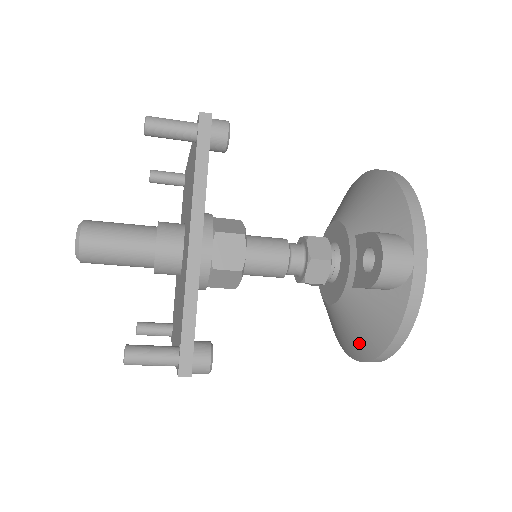
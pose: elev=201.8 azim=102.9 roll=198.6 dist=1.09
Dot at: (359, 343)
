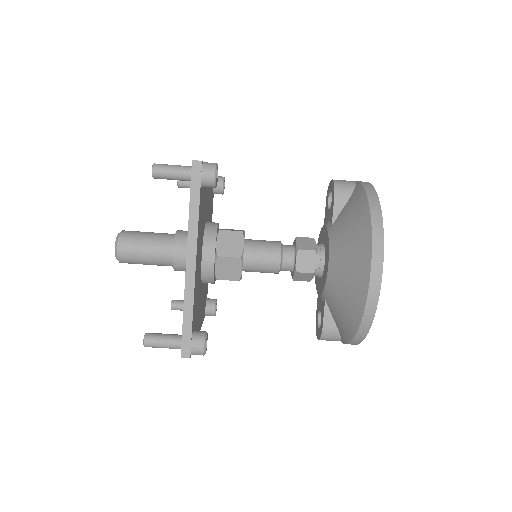
Dot at: (358, 246)
